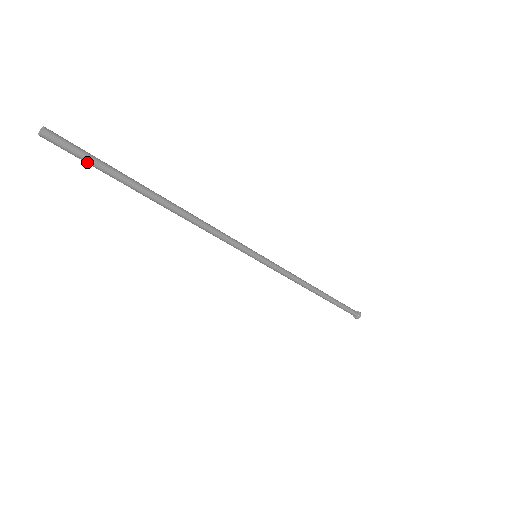
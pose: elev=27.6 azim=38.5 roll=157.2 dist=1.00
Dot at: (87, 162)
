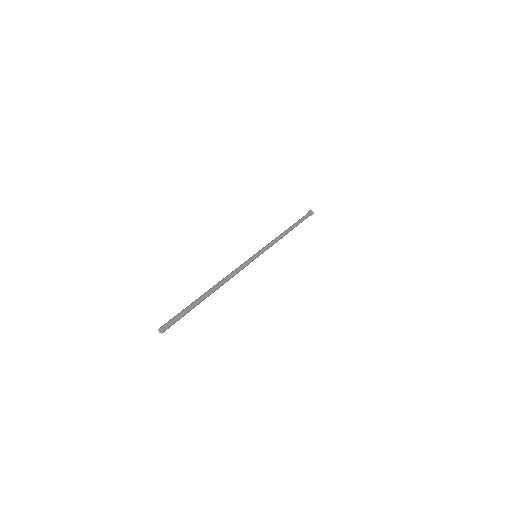
Dot at: (177, 316)
